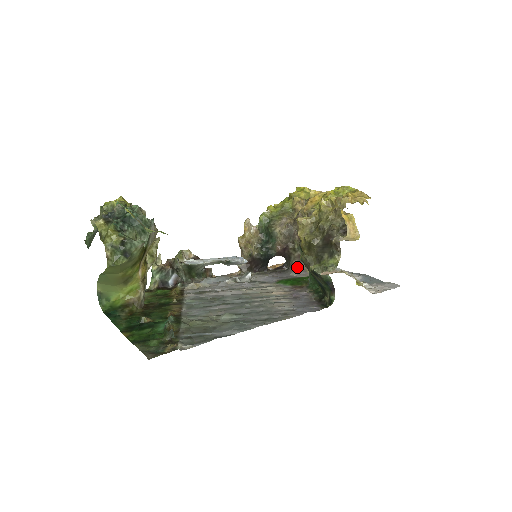
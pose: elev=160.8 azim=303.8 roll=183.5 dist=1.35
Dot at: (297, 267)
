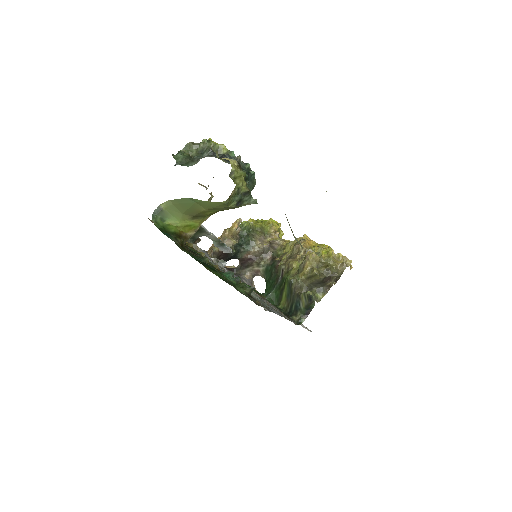
Dot at: (248, 278)
